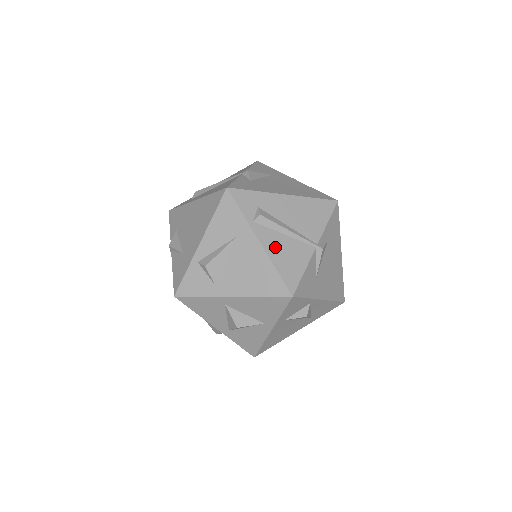
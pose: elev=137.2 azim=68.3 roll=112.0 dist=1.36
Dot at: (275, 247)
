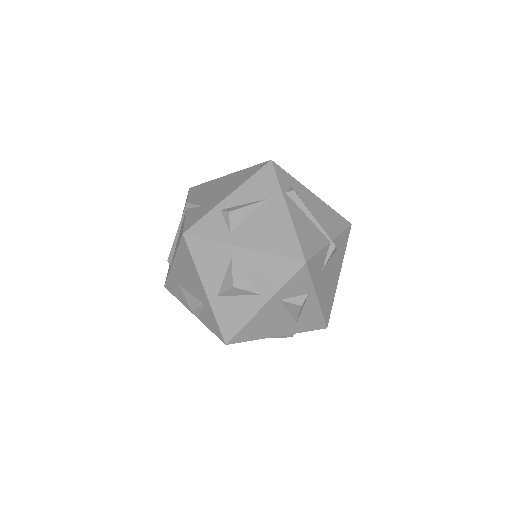
Dot at: (299, 220)
